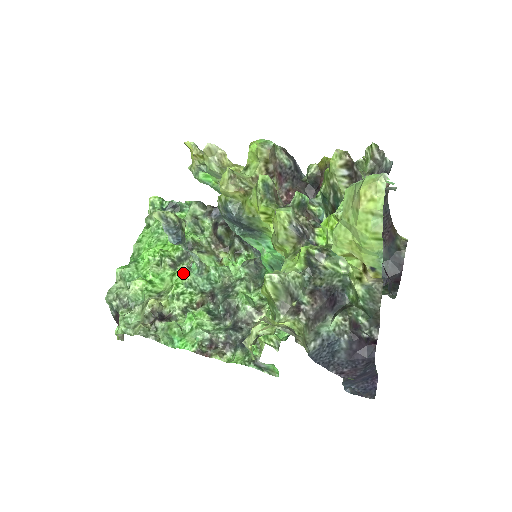
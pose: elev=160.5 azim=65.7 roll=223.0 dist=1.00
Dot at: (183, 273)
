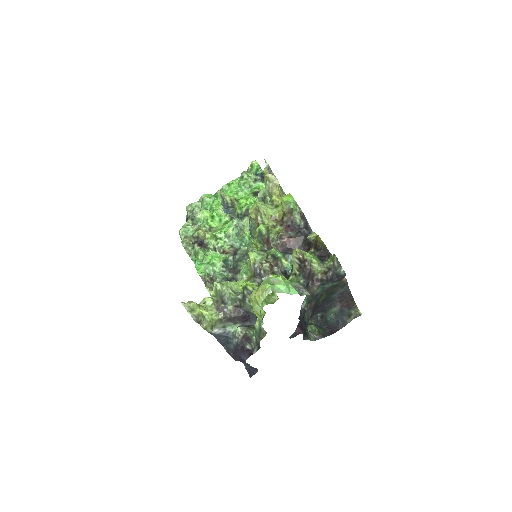
Dot at: (230, 227)
